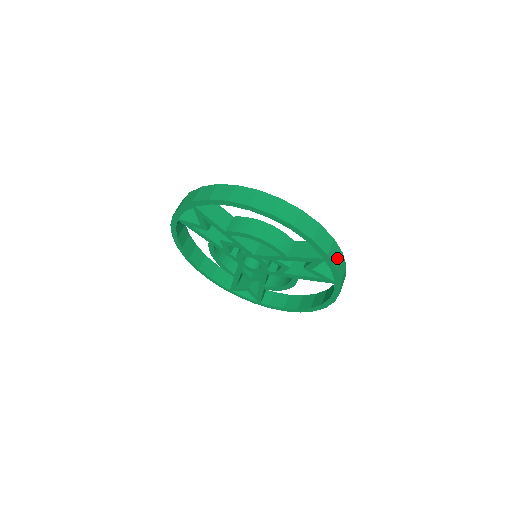
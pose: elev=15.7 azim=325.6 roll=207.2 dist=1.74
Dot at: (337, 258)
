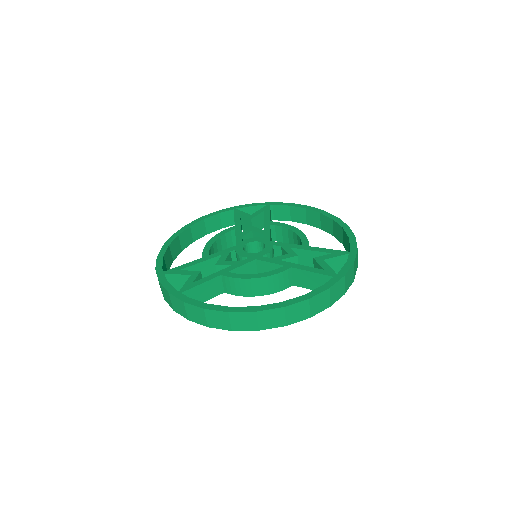
Dot at: (355, 267)
